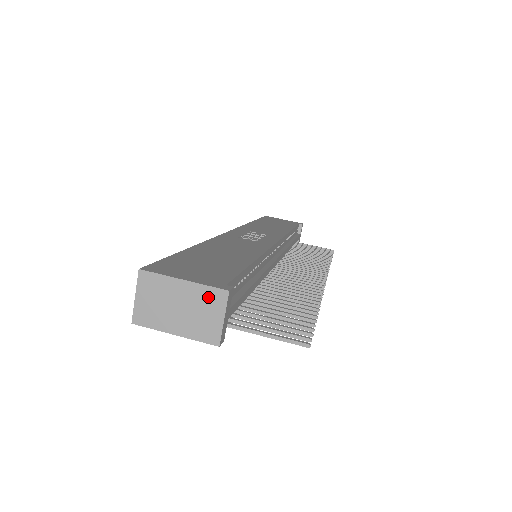
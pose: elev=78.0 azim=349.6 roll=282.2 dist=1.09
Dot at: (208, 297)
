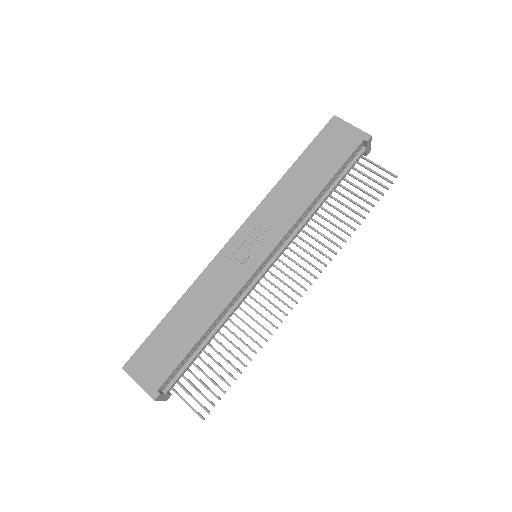
Dot at: (150, 394)
